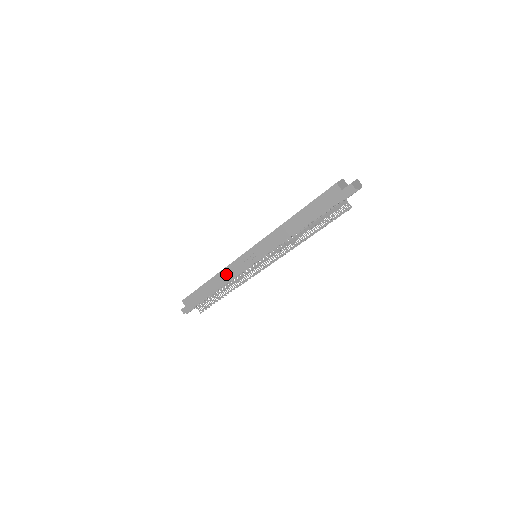
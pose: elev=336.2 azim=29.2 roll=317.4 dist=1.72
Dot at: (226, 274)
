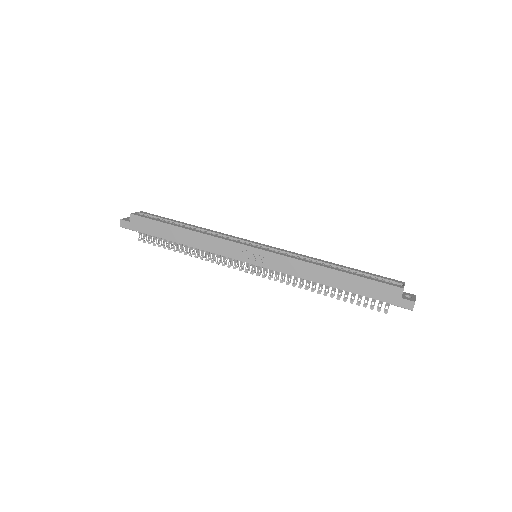
Dot at: (210, 242)
